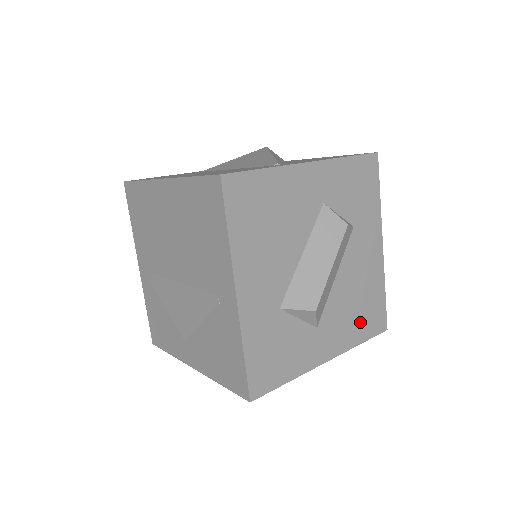
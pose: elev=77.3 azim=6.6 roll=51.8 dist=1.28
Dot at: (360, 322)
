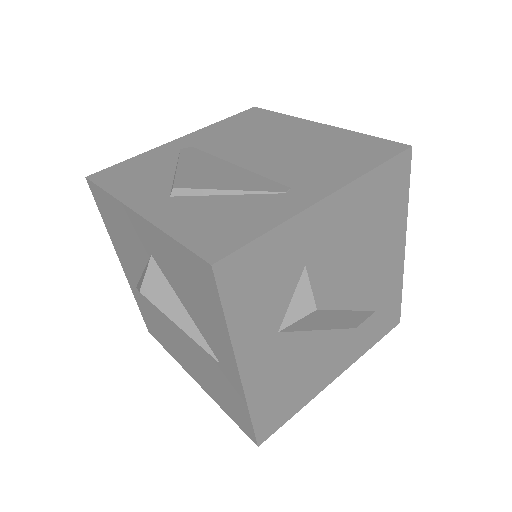
Dot at: (273, 396)
